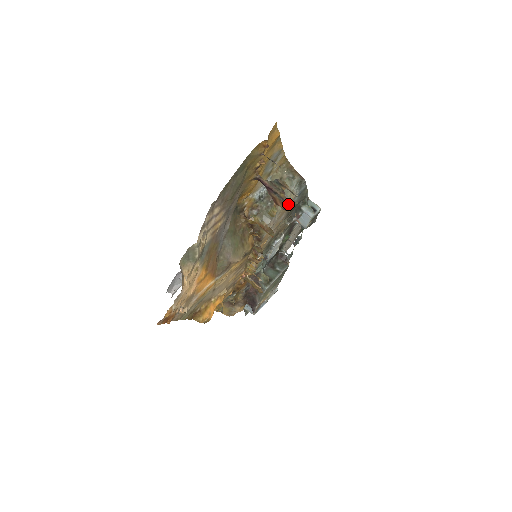
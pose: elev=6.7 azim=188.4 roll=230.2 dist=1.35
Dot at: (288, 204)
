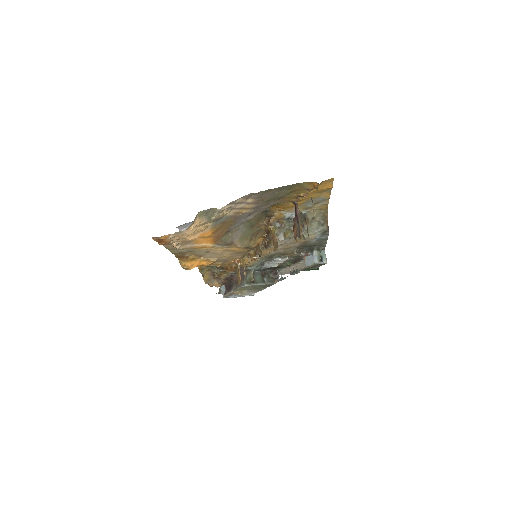
Dot at: (300, 236)
